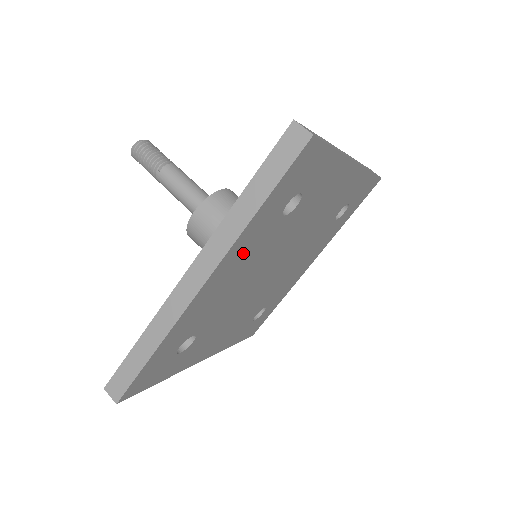
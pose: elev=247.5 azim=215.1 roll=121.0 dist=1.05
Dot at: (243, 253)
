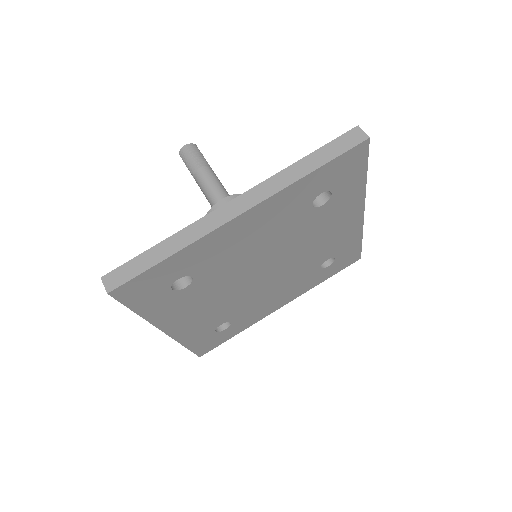
Dot at: (177, 311)
